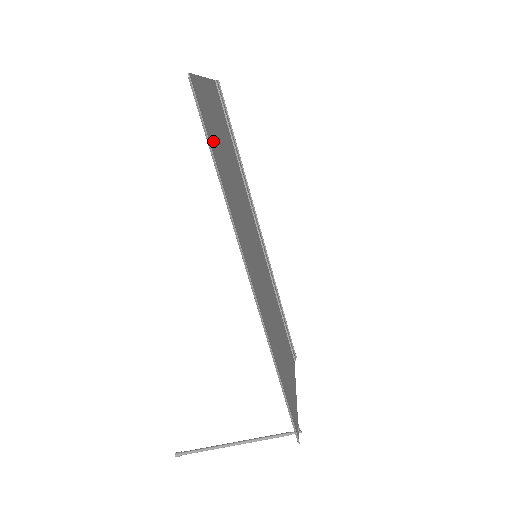
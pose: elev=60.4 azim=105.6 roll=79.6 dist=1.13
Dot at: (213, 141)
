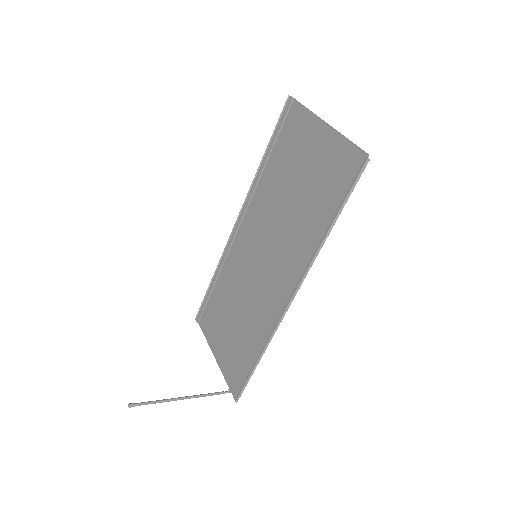
Dot at: (332, 194)
